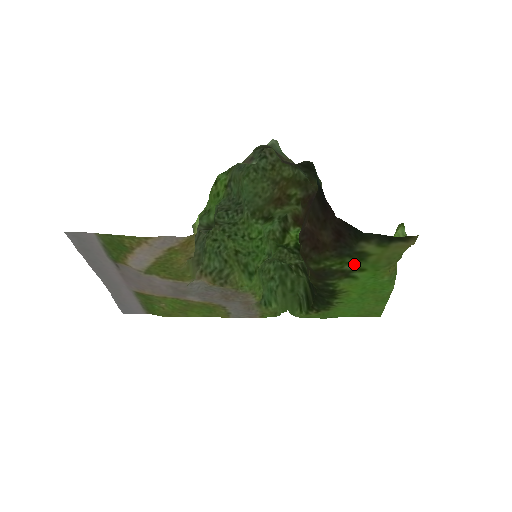
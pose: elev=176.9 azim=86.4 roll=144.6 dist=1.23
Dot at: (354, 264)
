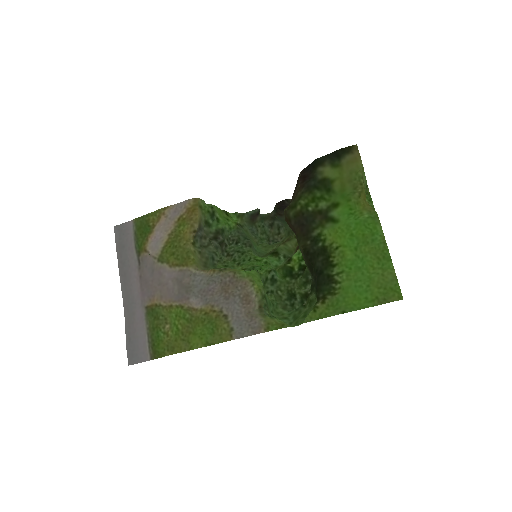
Dot at: (326, 199)
